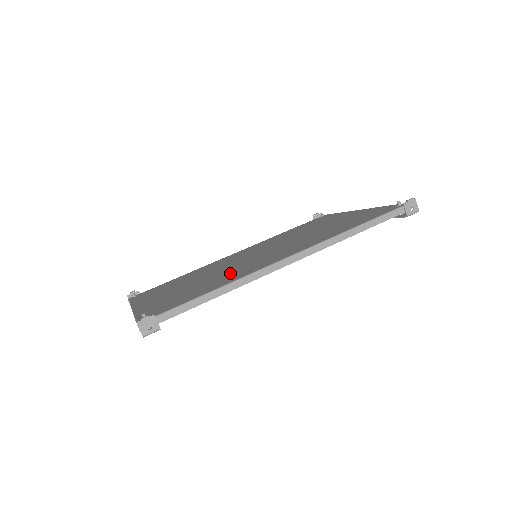
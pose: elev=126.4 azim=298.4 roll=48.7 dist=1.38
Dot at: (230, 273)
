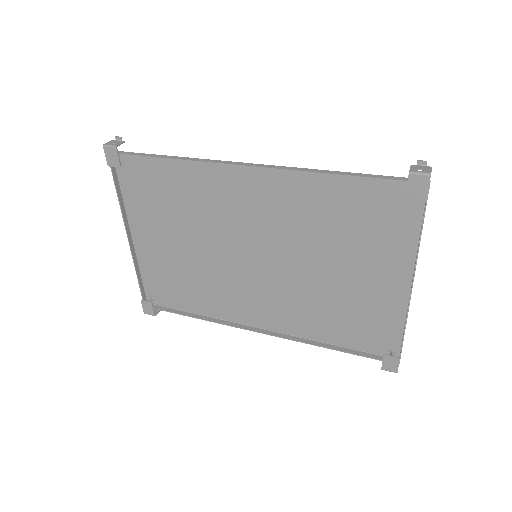
Dot at: (209, 206)
